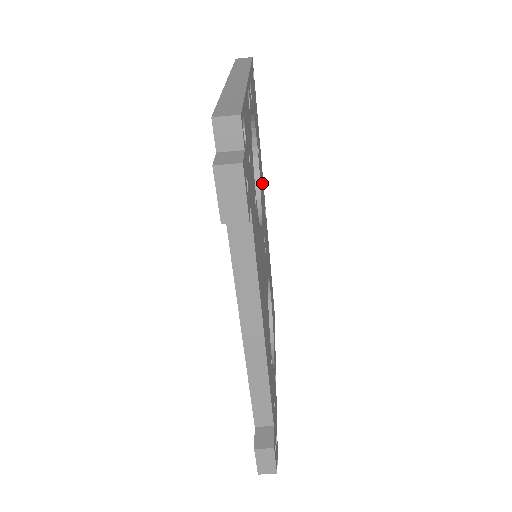
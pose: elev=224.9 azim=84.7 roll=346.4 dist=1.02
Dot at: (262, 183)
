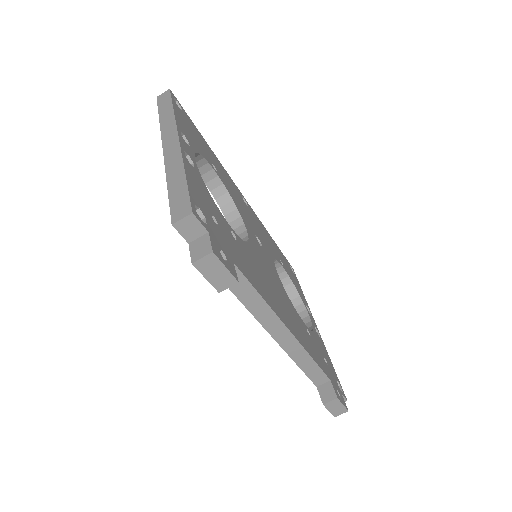
Dot at: (231, 185)
